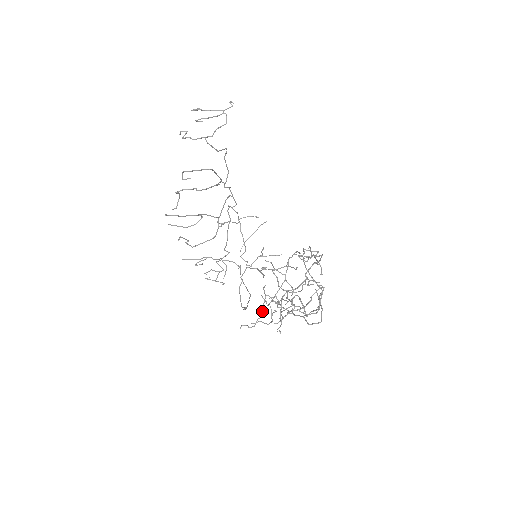
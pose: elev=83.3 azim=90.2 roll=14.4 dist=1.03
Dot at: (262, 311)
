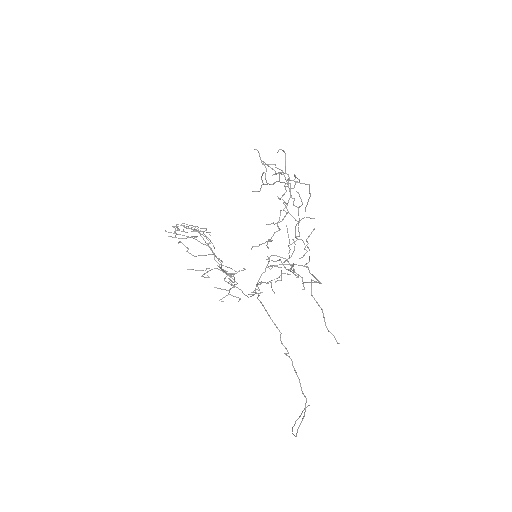
Dot at: occluded
